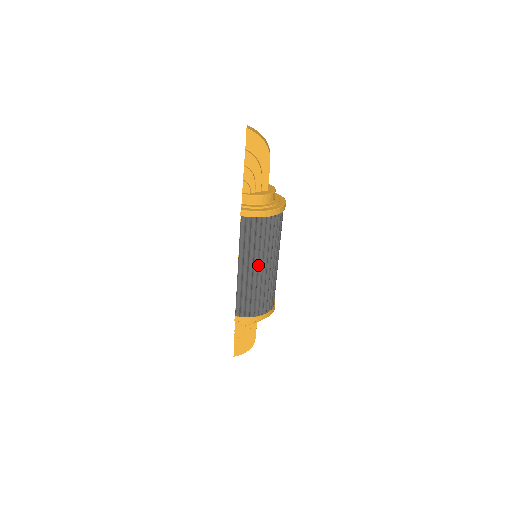
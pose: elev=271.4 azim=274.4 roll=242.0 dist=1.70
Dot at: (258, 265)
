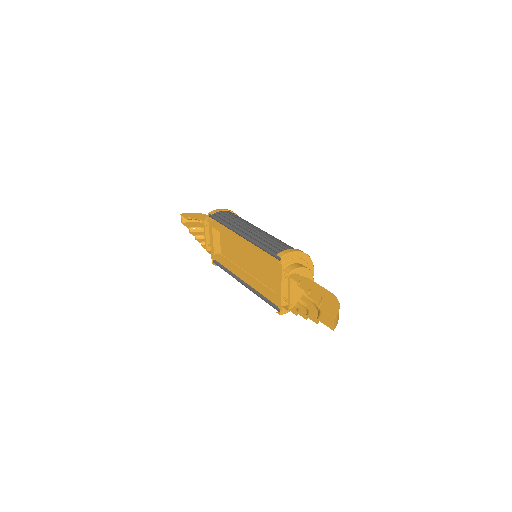
Dot at: occluded
